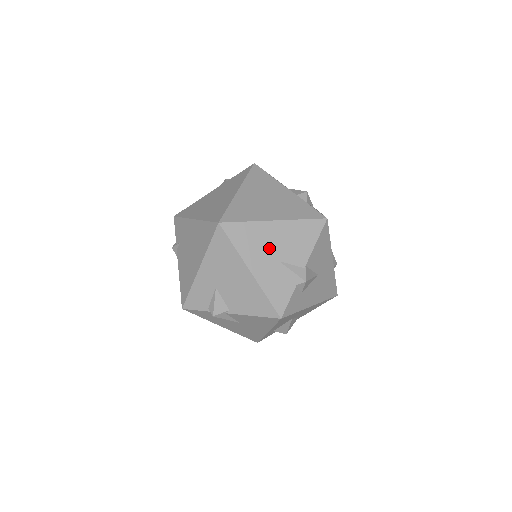
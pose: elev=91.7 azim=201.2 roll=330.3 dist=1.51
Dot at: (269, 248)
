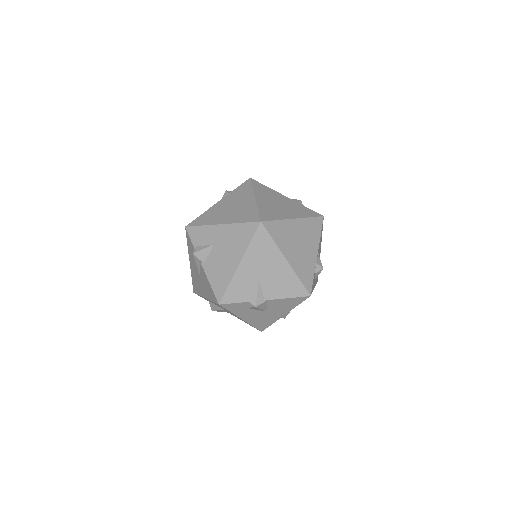
Dot at: (264, 267)
